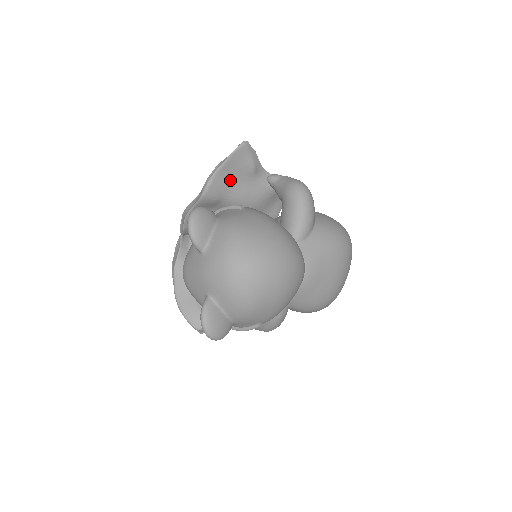
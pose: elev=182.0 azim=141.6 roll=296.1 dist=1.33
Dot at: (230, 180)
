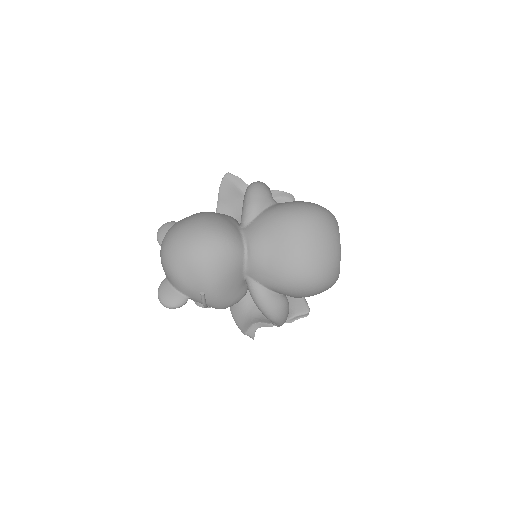
Dot at: (230, 205)
